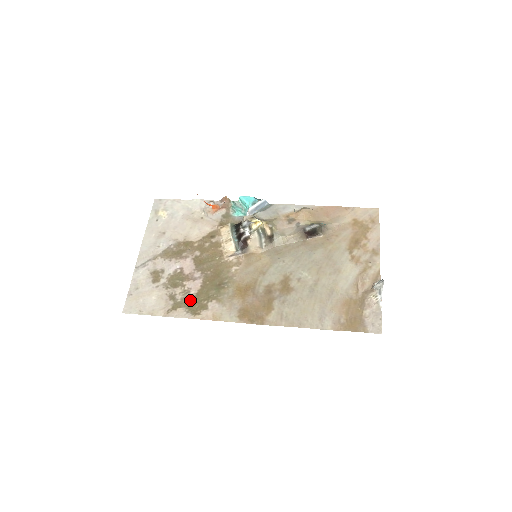
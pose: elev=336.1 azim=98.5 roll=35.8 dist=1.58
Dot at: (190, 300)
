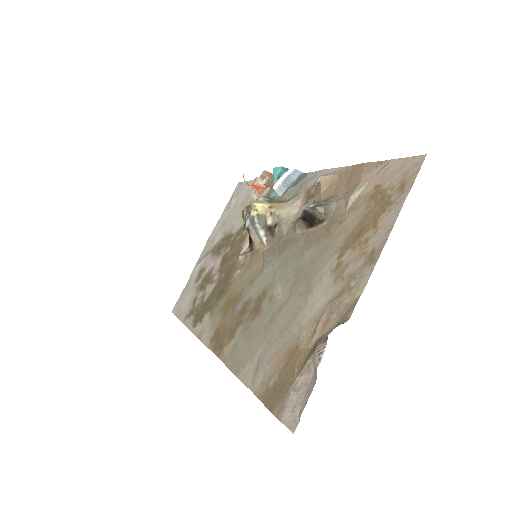
Dot at: (200, 308)
